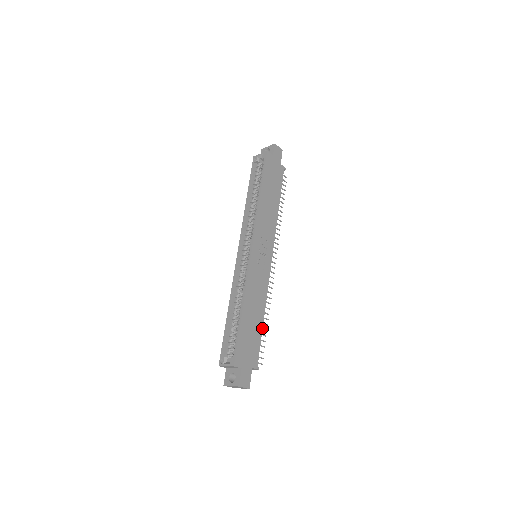
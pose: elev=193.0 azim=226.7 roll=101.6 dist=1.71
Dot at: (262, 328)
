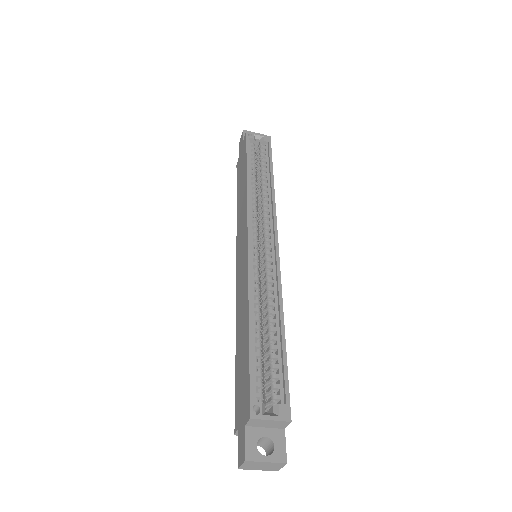
Dot at: occluded
